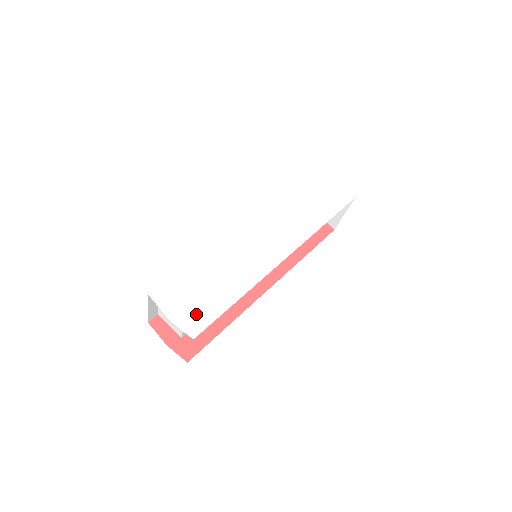
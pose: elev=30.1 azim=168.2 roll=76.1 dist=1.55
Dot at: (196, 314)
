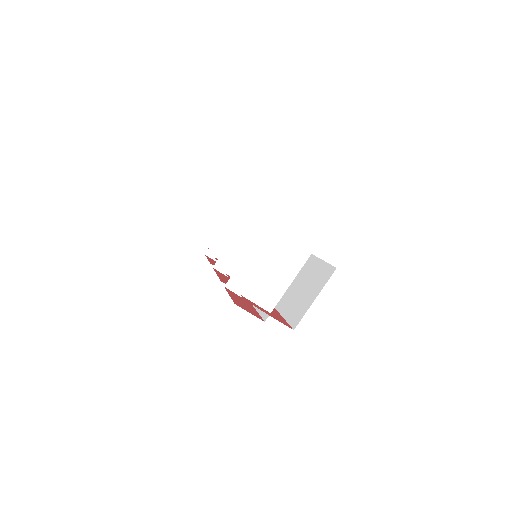
Dot at: occluded
